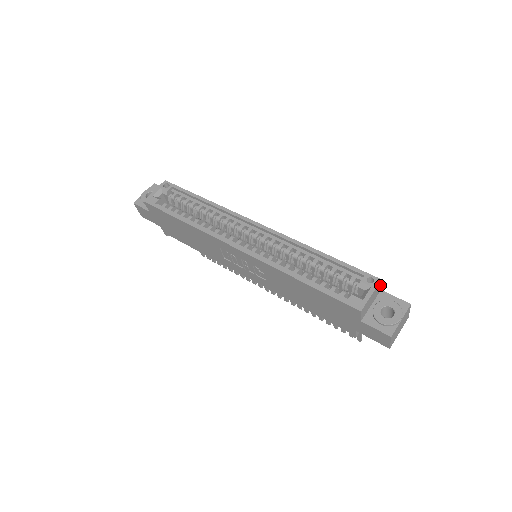
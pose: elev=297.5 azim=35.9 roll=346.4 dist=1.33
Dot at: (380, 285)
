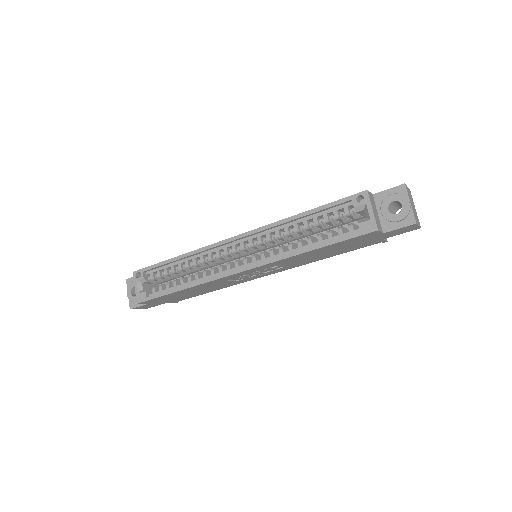
Dot at: (369, 194)
